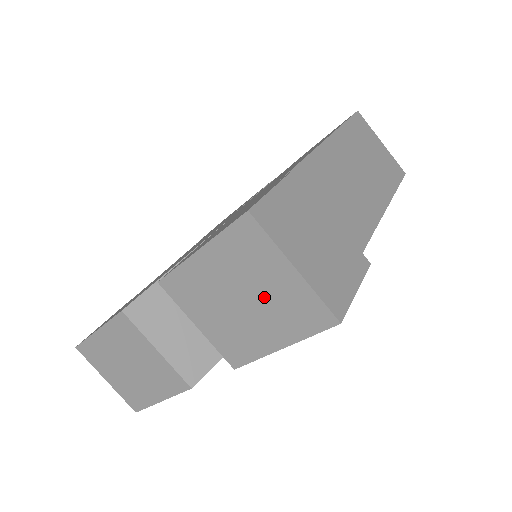
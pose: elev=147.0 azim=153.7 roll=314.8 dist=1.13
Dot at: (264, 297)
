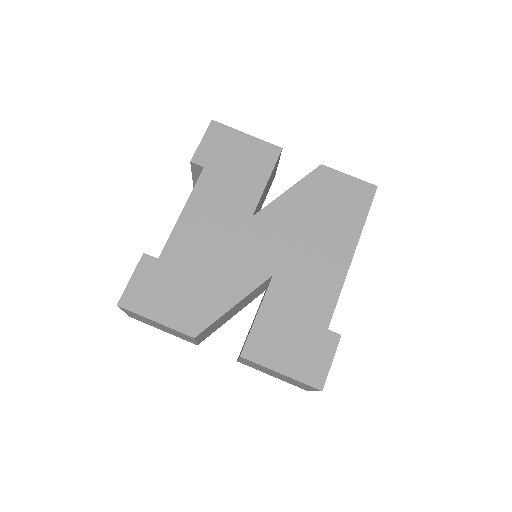
Dot at: (289, 381)
